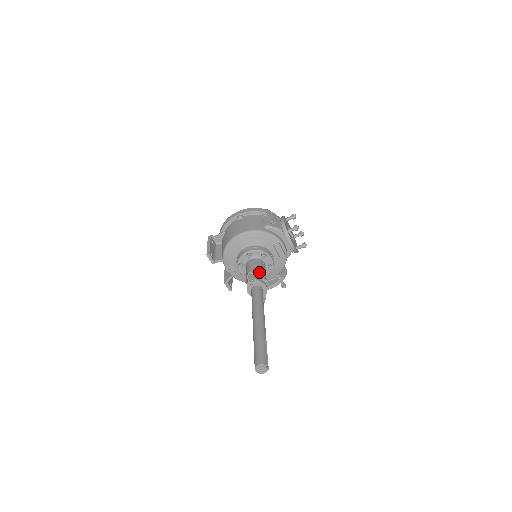
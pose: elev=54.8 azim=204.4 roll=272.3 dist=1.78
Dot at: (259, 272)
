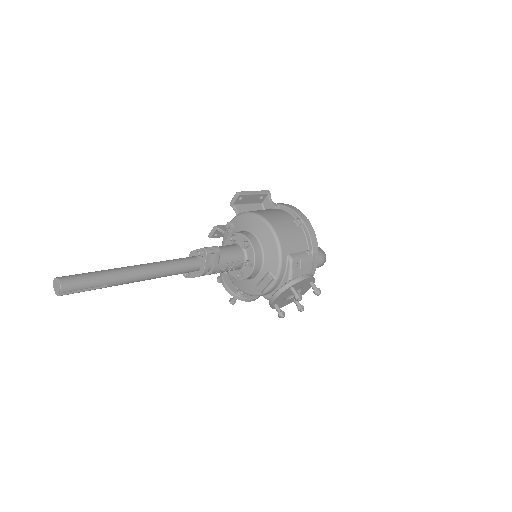
Dot at: (222, 261)
